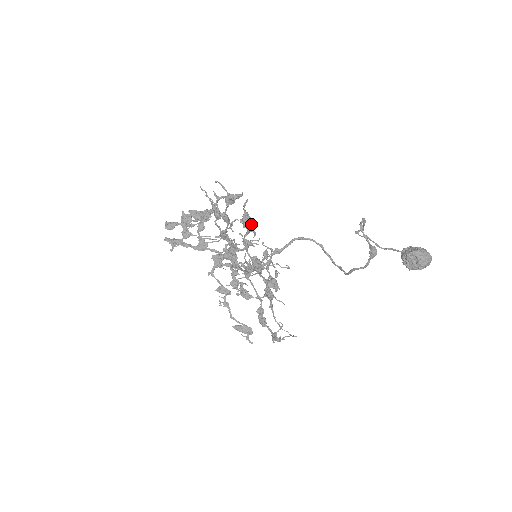
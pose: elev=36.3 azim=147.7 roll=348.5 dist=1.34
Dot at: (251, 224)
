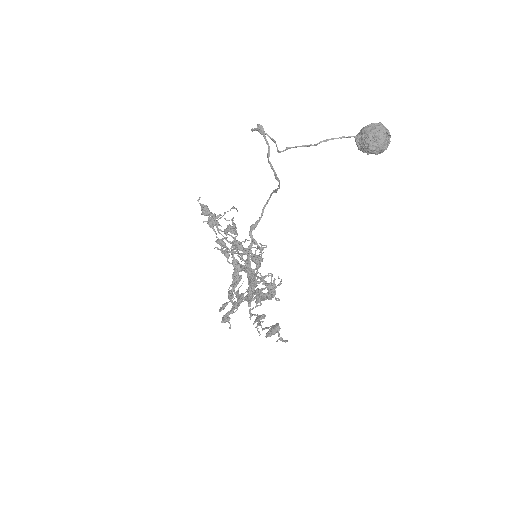
Dot at: (207, 209)
